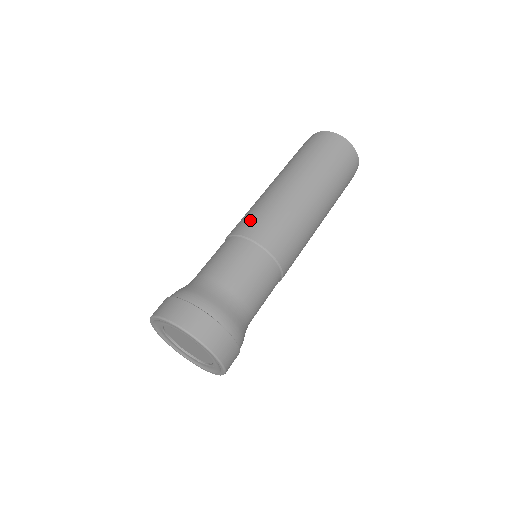
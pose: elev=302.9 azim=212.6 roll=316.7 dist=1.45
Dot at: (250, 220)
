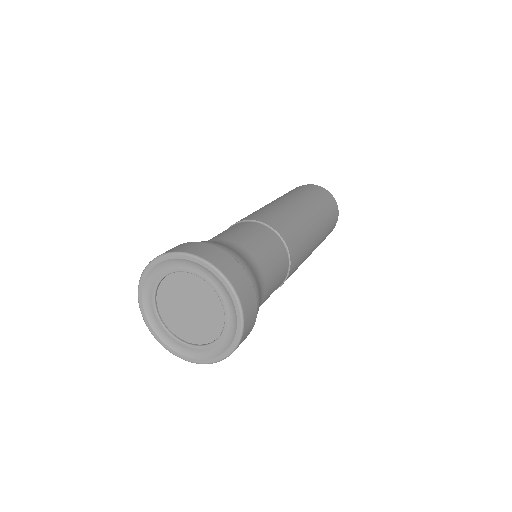
Dot at: occluded
